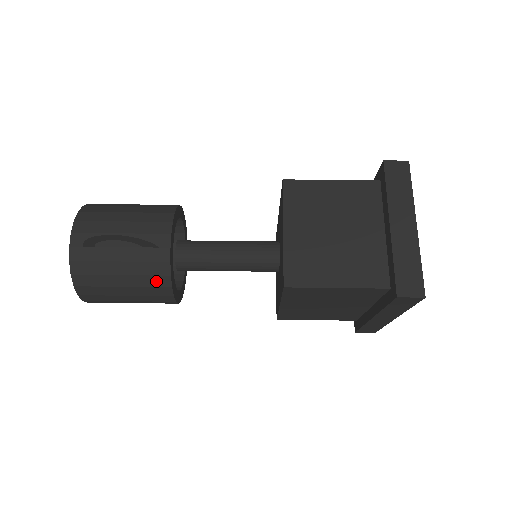
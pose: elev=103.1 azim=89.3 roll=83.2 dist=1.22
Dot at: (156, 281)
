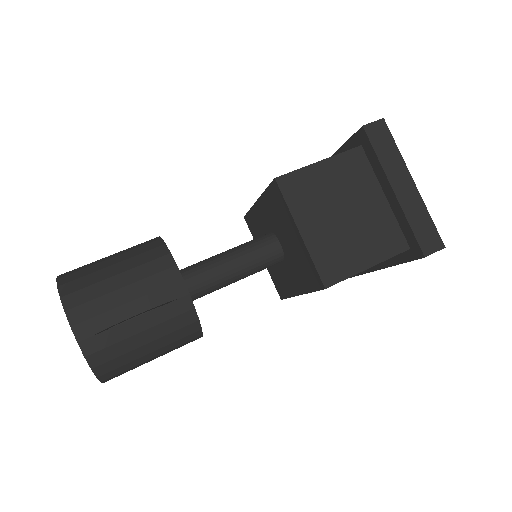
Dot at: (185, 331)
